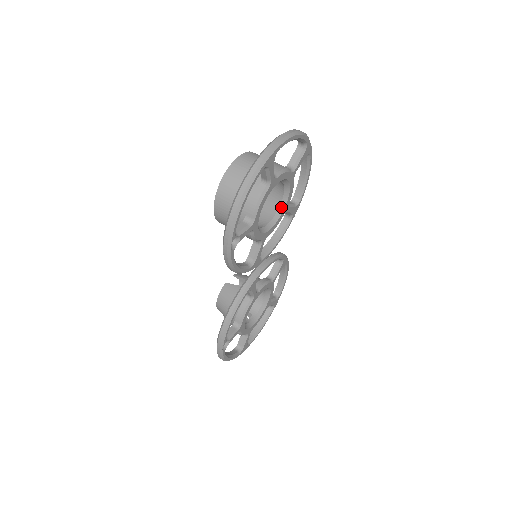
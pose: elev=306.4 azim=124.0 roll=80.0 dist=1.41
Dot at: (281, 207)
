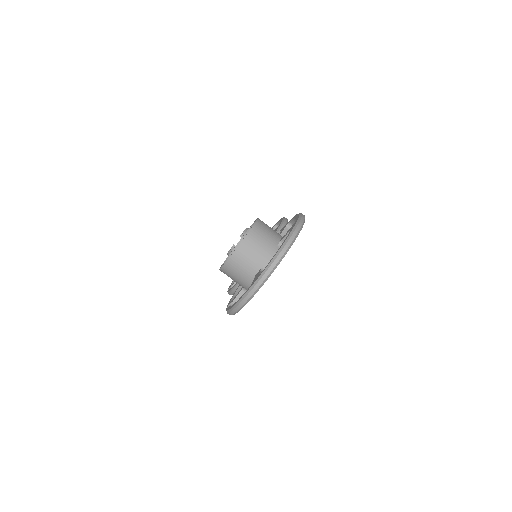
Dot at: occluded
